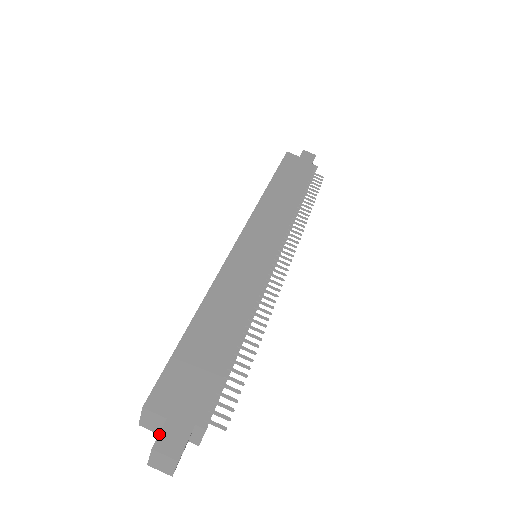
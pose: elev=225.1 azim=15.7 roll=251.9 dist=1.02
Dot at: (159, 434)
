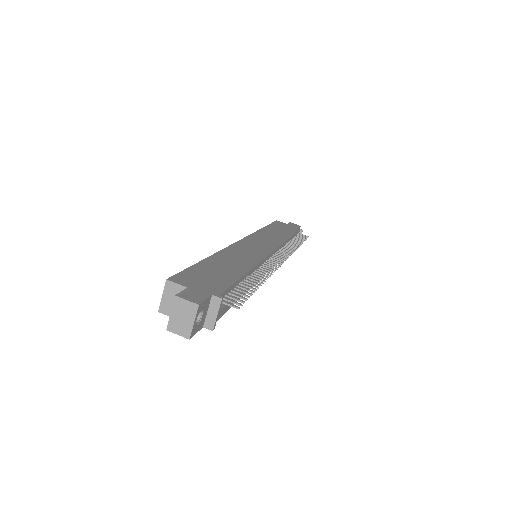
Dot at: (181, 291)
